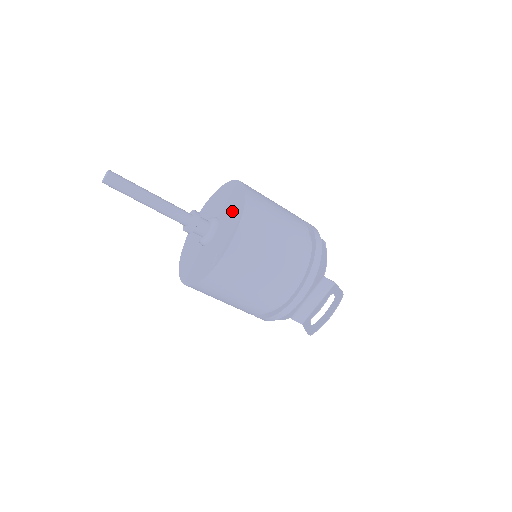
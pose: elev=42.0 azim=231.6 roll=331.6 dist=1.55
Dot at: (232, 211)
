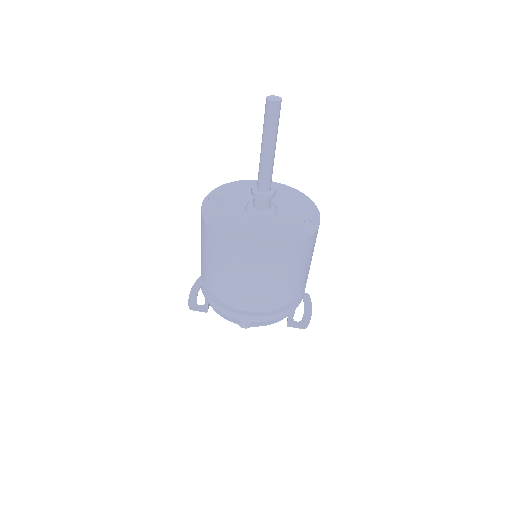
Dot at: (283, 195)
